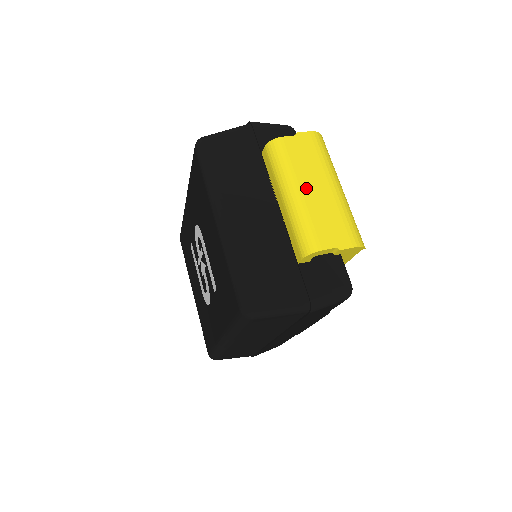
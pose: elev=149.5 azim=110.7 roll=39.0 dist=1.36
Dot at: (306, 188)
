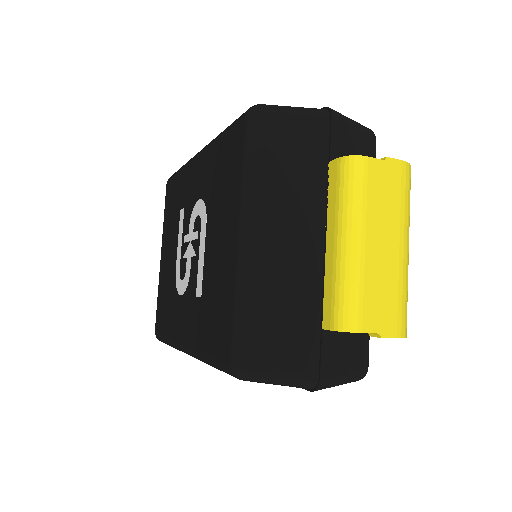
Dot at: (372, 241)
